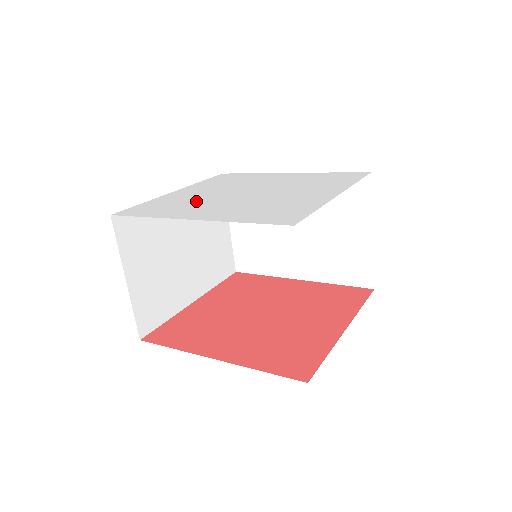
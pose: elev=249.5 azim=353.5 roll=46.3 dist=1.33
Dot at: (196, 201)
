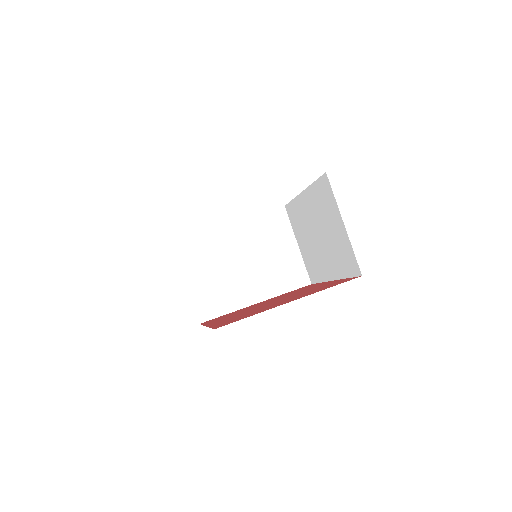
Dot at: occluded
